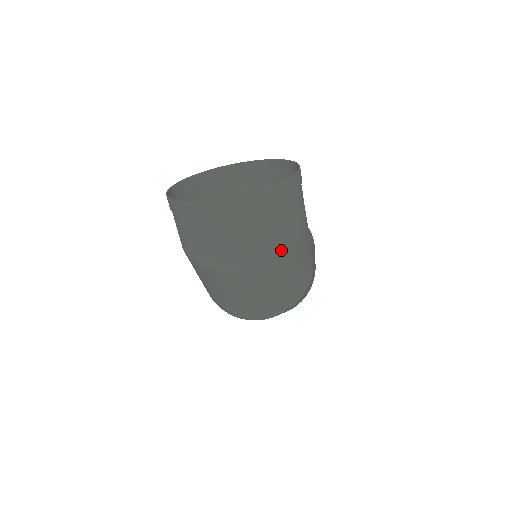
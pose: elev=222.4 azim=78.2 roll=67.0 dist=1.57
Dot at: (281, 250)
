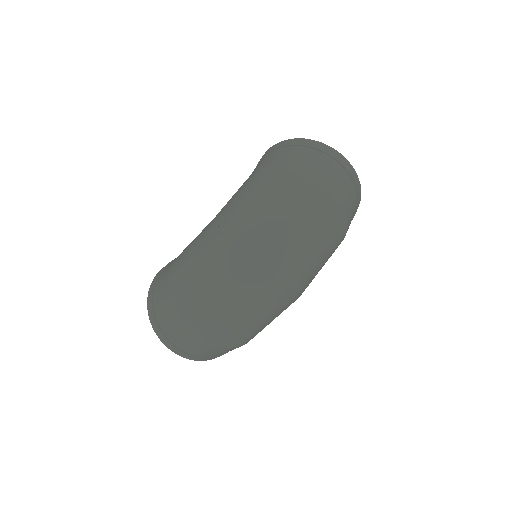
Dot at: (346, 221)
